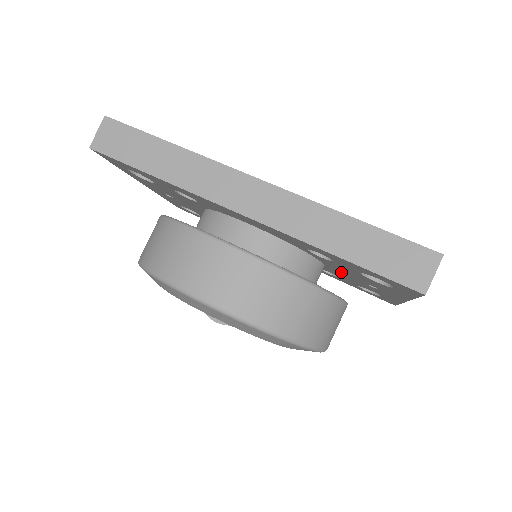
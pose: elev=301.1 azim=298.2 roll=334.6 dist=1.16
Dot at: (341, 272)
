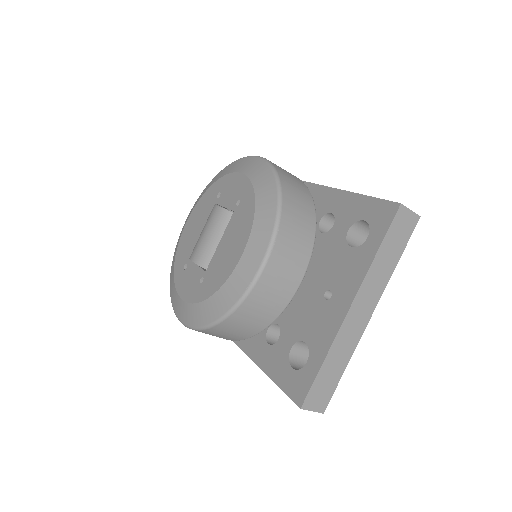
Dot at: (310, 282)
